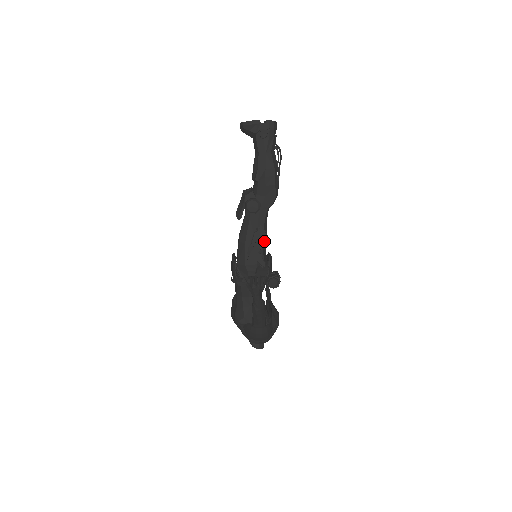
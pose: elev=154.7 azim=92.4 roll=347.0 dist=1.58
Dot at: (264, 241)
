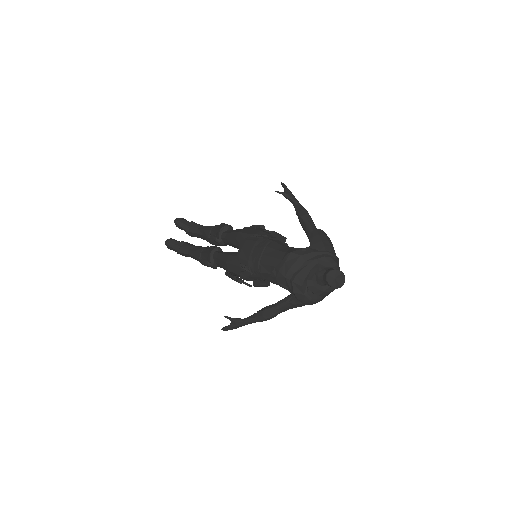
Dot at: occluded
